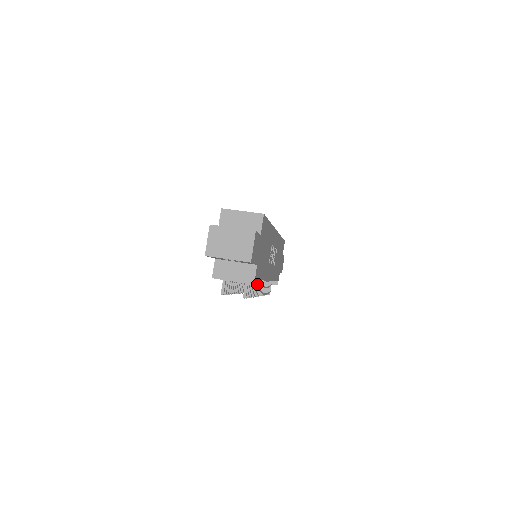
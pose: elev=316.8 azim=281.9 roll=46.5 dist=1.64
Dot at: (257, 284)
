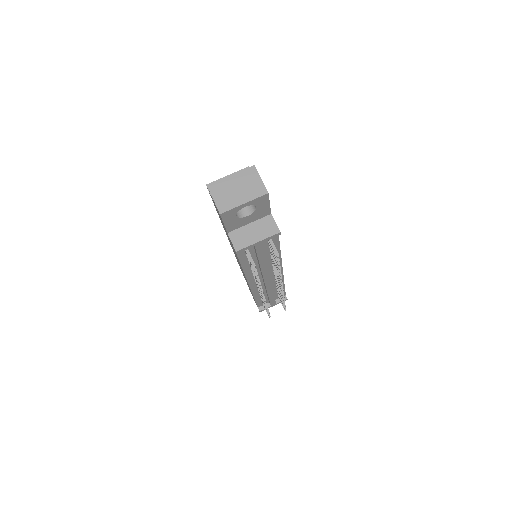
Dot at: occluded
